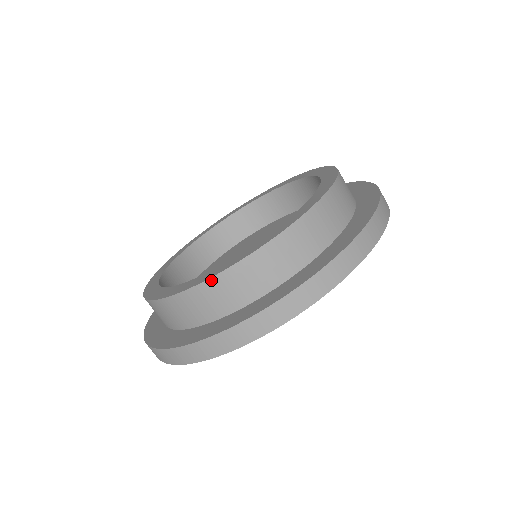
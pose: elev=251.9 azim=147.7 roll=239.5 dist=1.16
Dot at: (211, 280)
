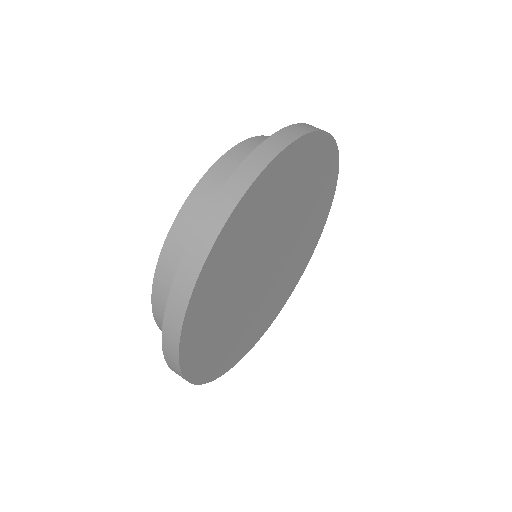
Dot at: (155, 283)
